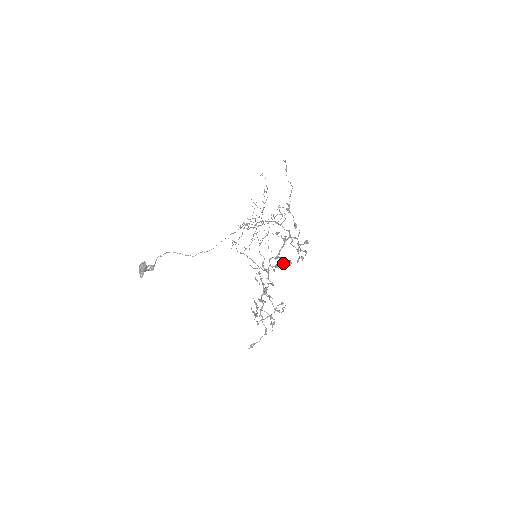
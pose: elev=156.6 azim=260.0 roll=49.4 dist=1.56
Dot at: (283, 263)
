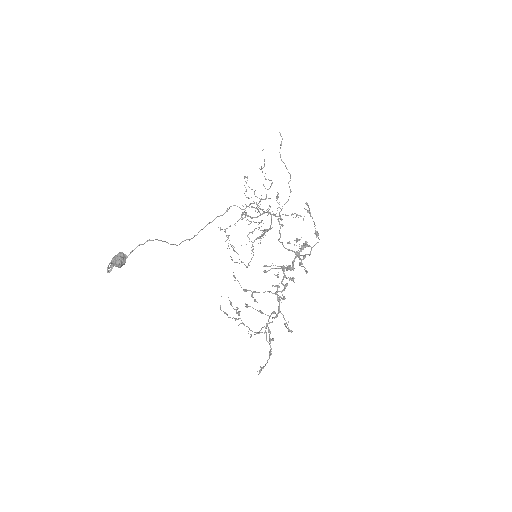
Dot at: occluded
